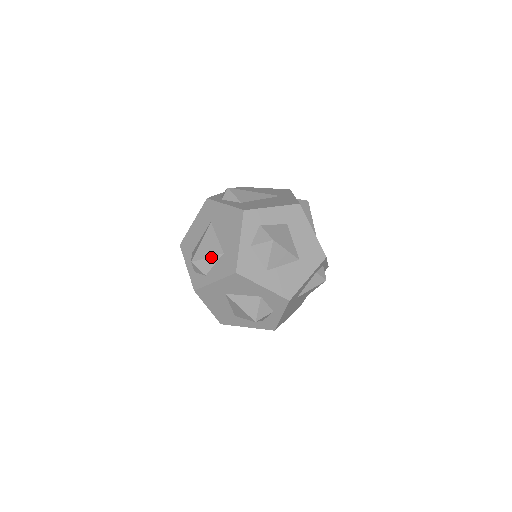
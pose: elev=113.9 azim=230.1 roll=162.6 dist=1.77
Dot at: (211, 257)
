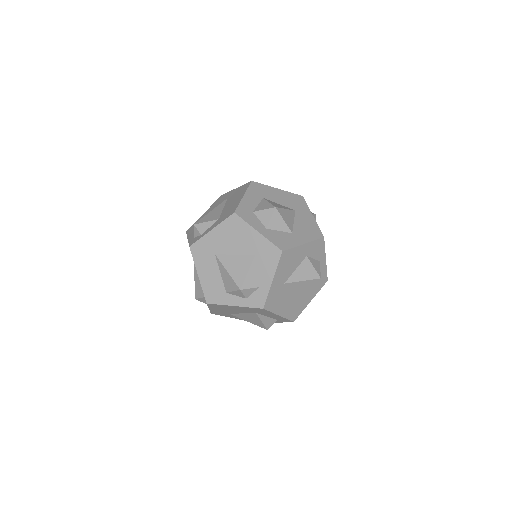
Dot at: (250, 269)
